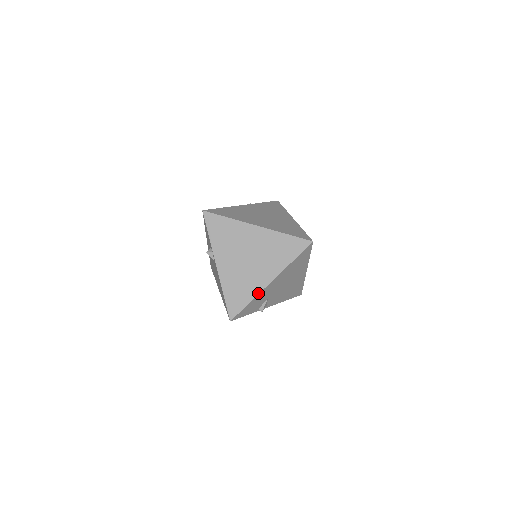
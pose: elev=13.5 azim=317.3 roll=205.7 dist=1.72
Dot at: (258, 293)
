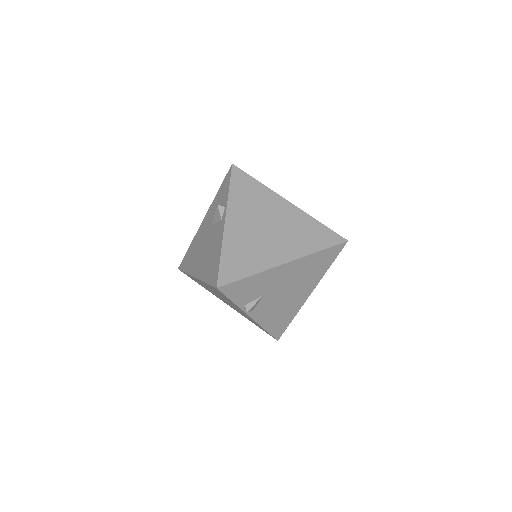
Dot at: (266, 269)
